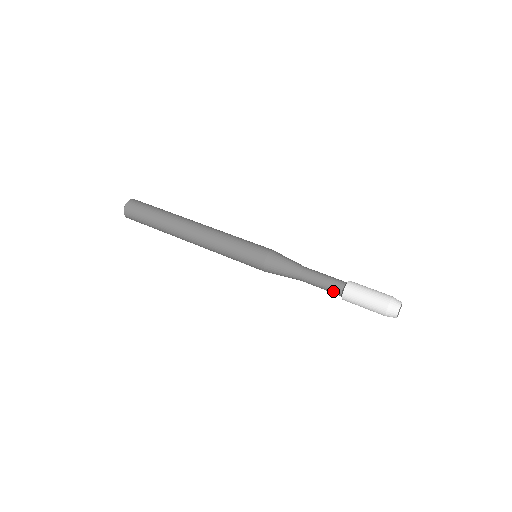
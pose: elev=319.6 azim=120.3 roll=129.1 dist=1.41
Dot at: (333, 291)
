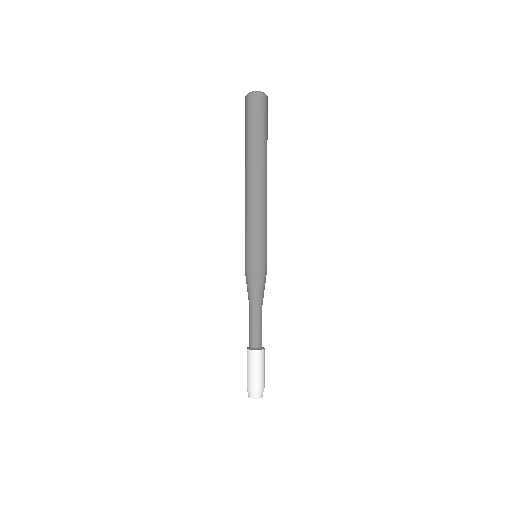
Dot at: occluded
